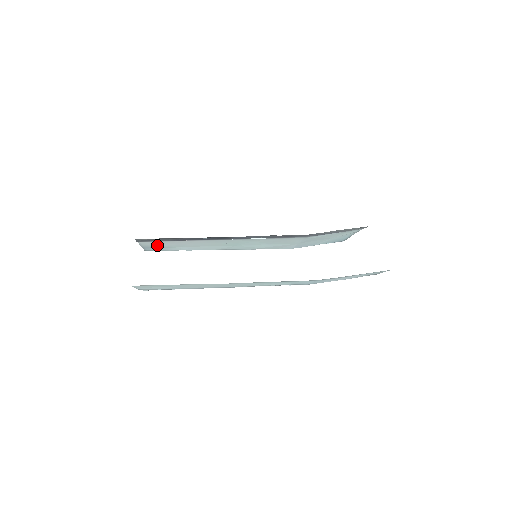
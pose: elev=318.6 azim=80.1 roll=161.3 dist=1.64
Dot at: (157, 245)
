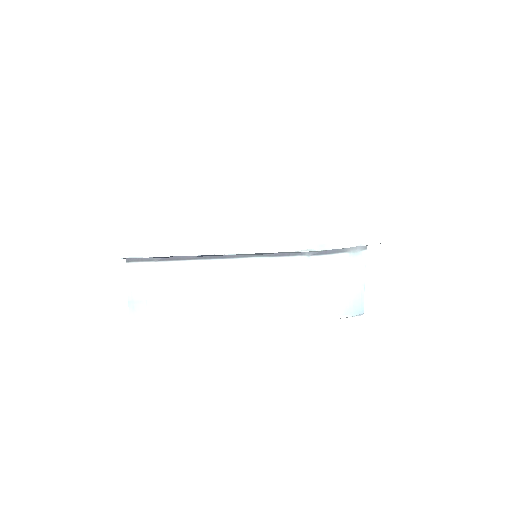
Dot at: (146, 288)
